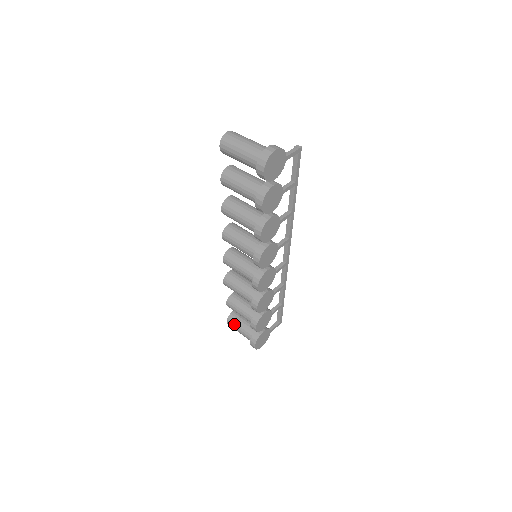
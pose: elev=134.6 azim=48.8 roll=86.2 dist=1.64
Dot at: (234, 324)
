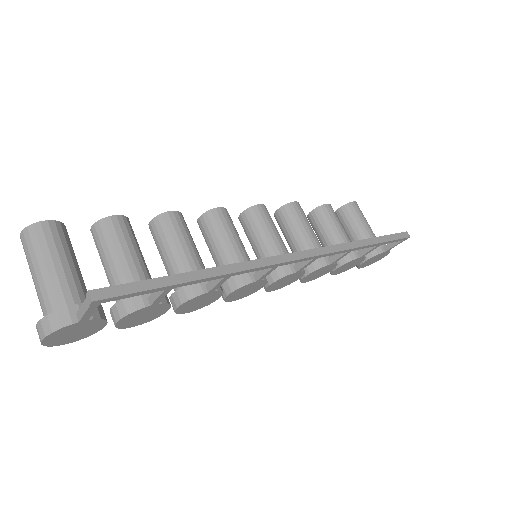
Dot at: occluded
